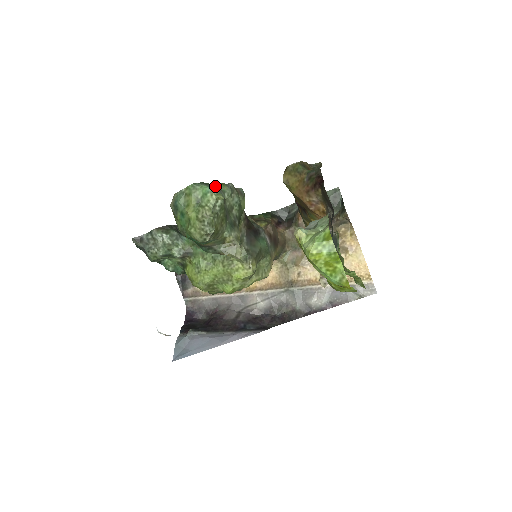
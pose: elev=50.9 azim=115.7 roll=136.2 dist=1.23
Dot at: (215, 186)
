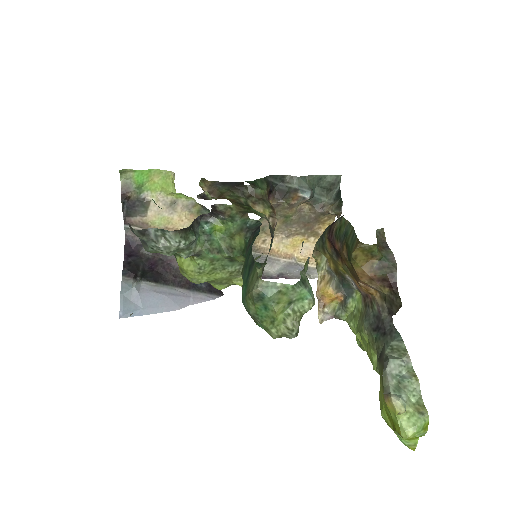
Dot at: occluded
